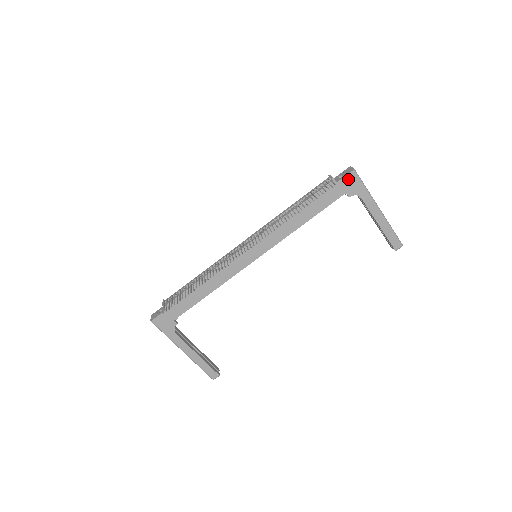
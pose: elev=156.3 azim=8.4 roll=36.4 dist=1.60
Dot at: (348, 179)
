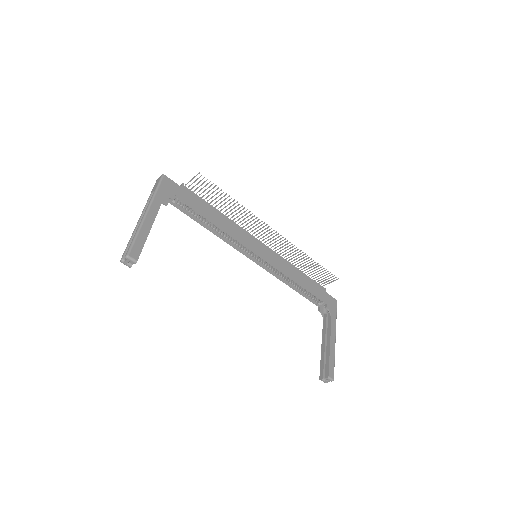
Dot at: (332, 300)
